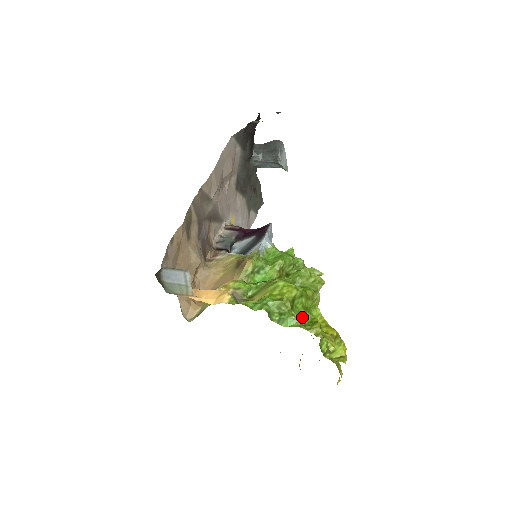
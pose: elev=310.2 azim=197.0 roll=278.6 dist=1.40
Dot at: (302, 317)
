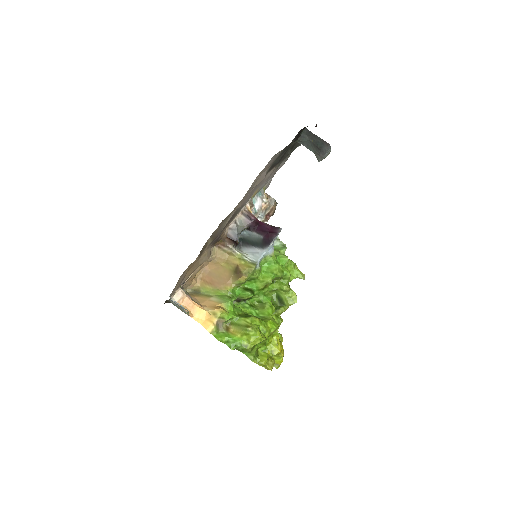
Dot at: (259, 347)
